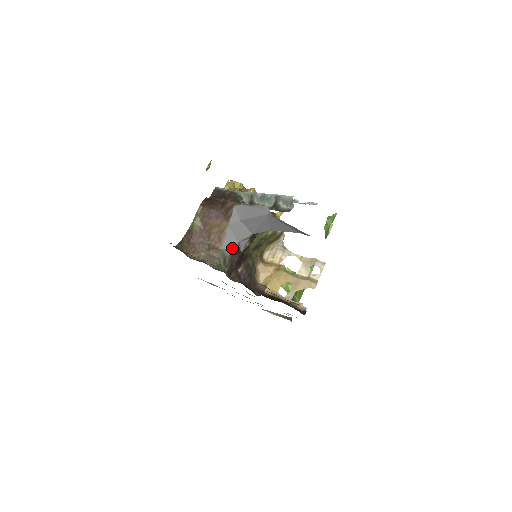
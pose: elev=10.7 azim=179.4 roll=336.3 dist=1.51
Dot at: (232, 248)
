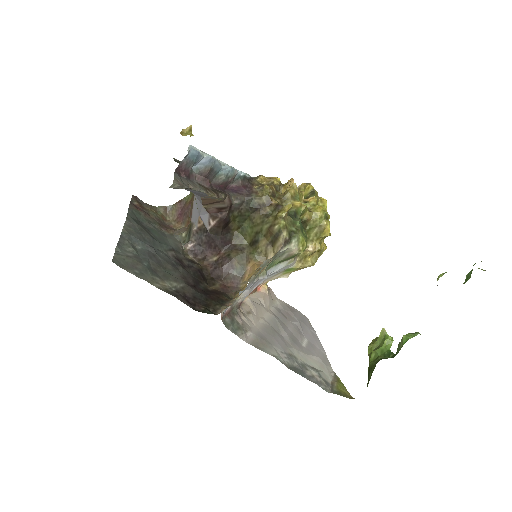
Dot at: (197, 222)
